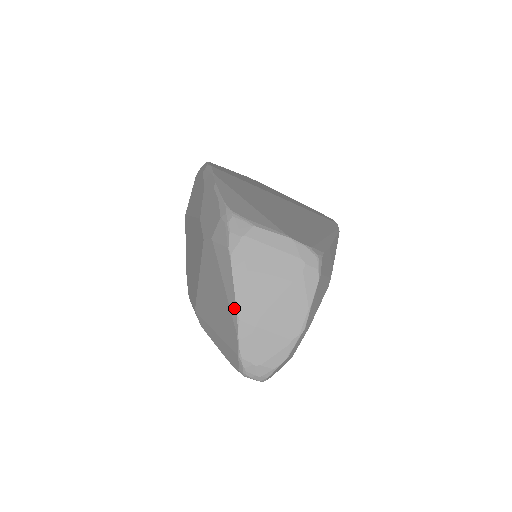
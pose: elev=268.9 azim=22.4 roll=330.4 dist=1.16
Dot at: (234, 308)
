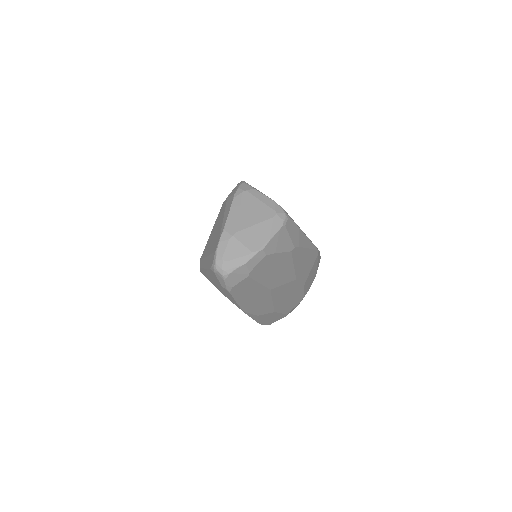
Dot at: (224, 225)
